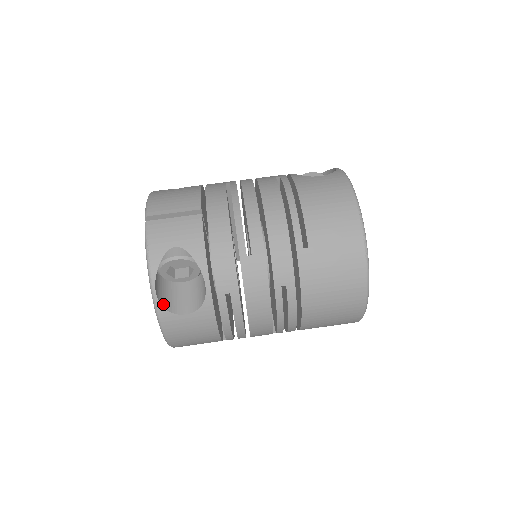
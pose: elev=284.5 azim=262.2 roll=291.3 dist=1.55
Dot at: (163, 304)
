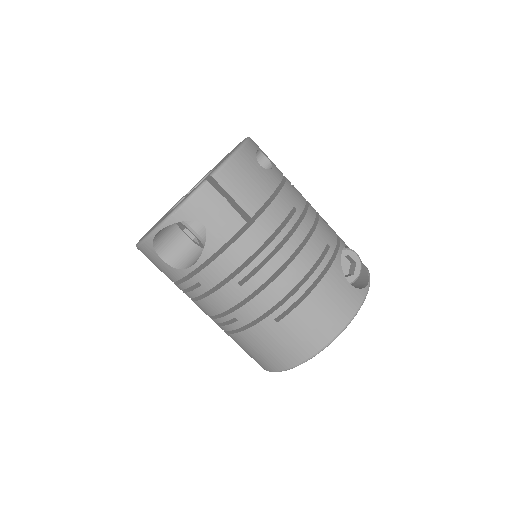
Dot at: (155, 240)
